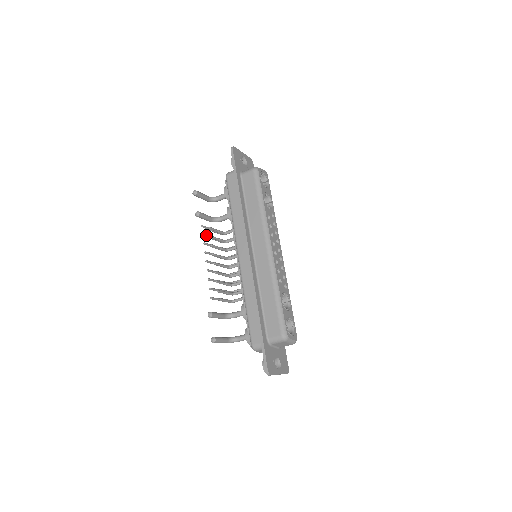
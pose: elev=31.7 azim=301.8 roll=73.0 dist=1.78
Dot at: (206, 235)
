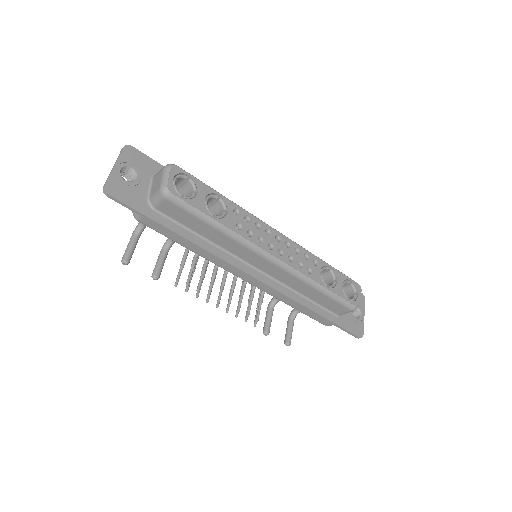
Dot at: (188, 286)
